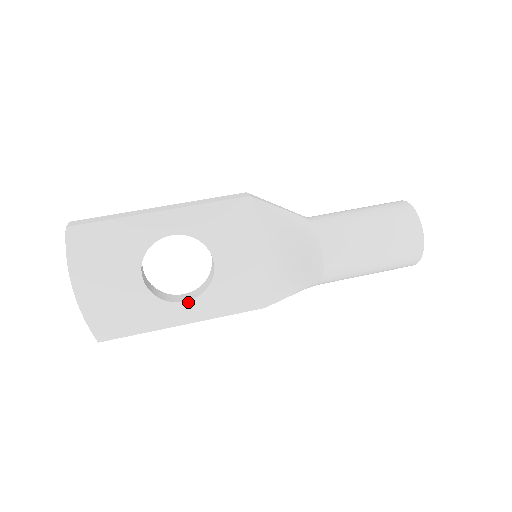
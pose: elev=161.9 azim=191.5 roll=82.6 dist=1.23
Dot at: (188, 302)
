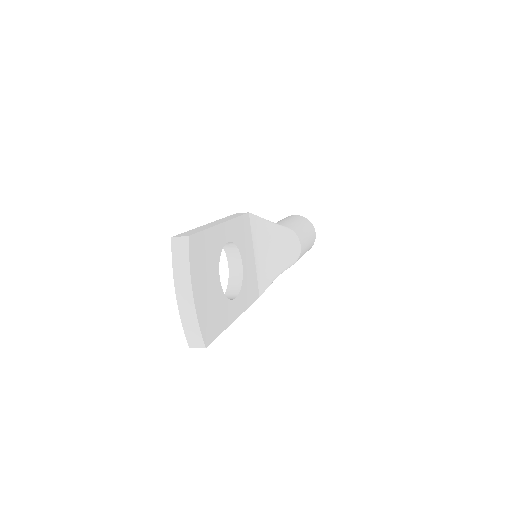
Dot at: (236, 298)
